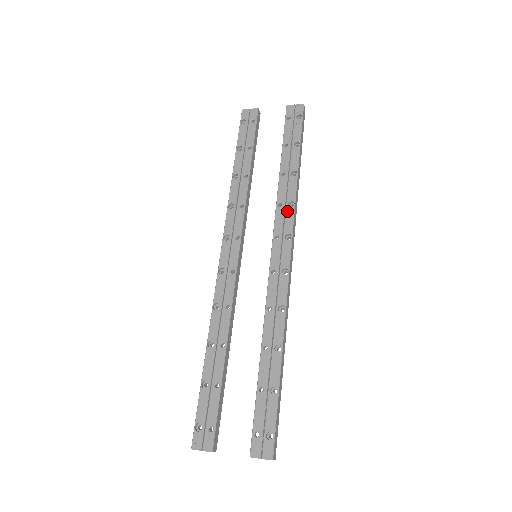
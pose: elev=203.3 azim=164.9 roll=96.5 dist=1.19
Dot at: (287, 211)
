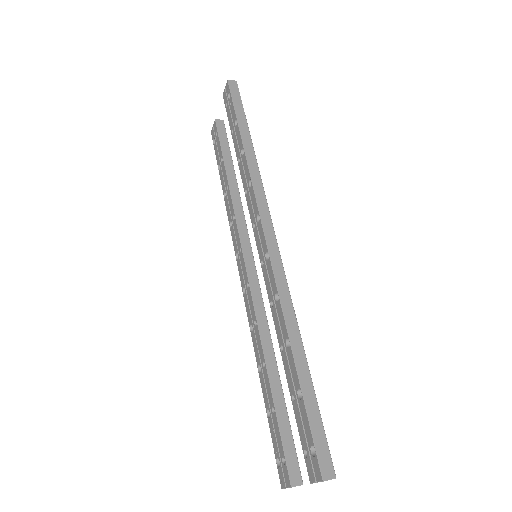
Dot at: (250, 193)
